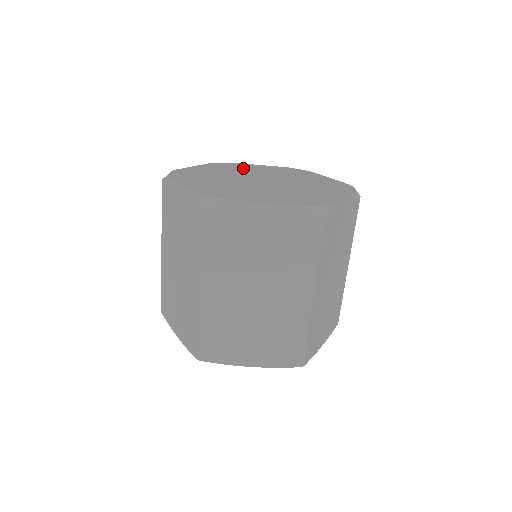
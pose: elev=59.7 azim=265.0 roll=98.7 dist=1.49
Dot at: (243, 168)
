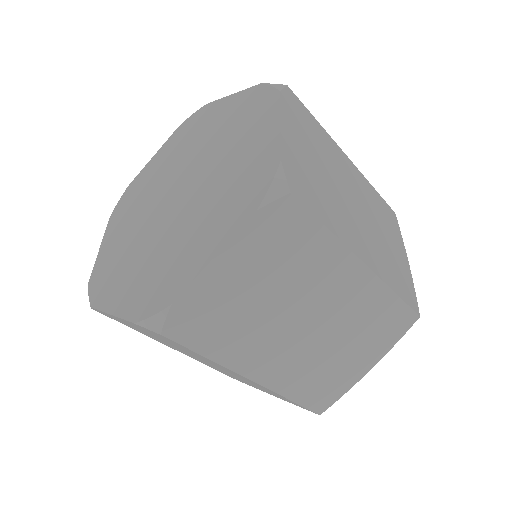
Dot at: (142, 188)
